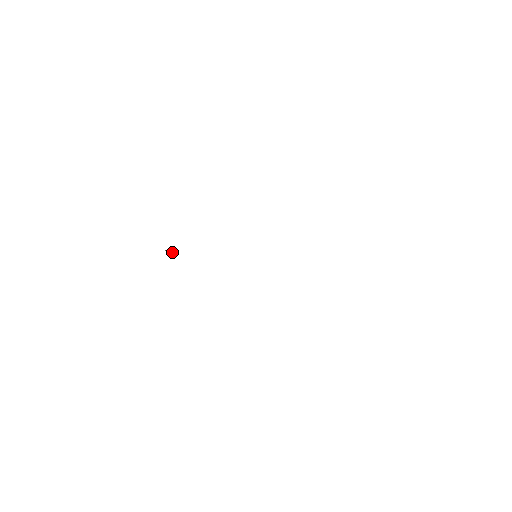
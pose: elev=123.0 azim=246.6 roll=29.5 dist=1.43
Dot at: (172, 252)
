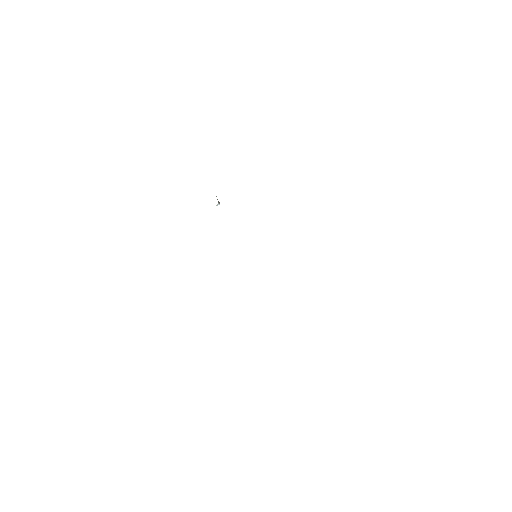
Dot at: (219, 202)
